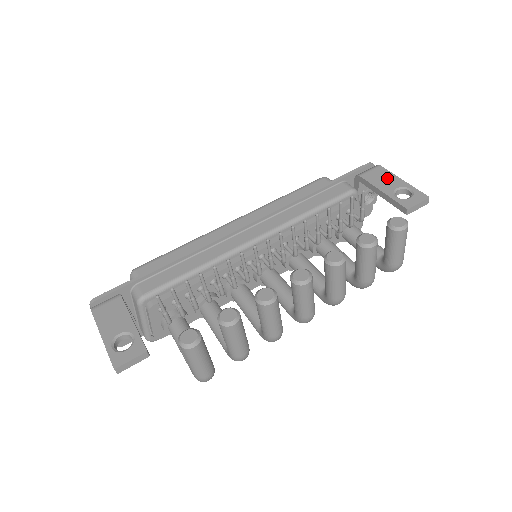
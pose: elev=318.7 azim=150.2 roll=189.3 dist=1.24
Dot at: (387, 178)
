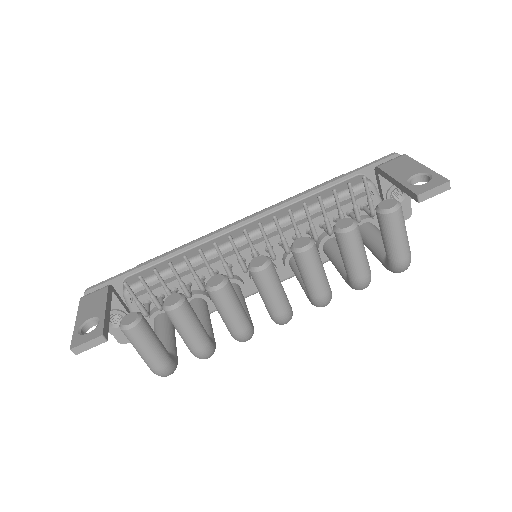
Dot at: (407, 166)
